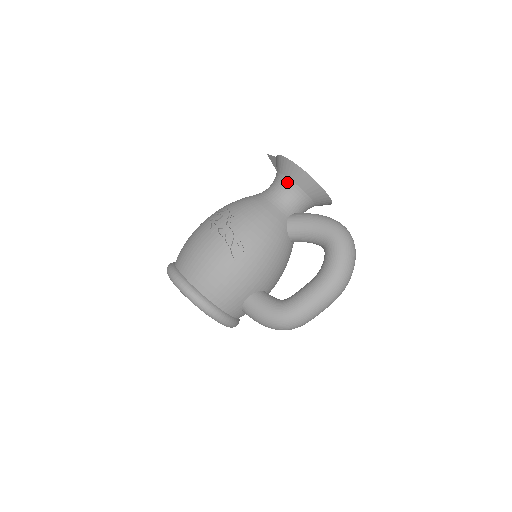
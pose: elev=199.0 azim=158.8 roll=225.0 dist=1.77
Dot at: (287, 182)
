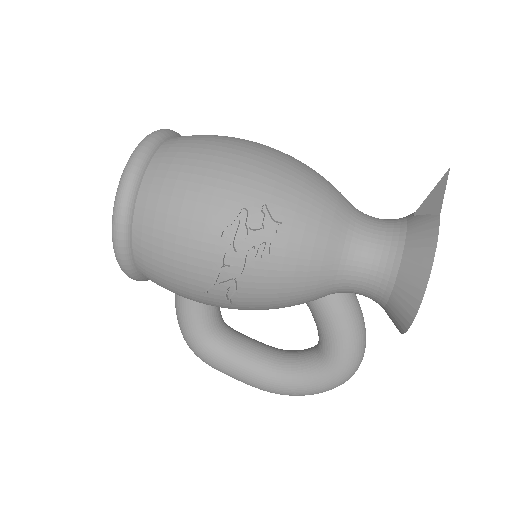
Dot at: (387, 280)
